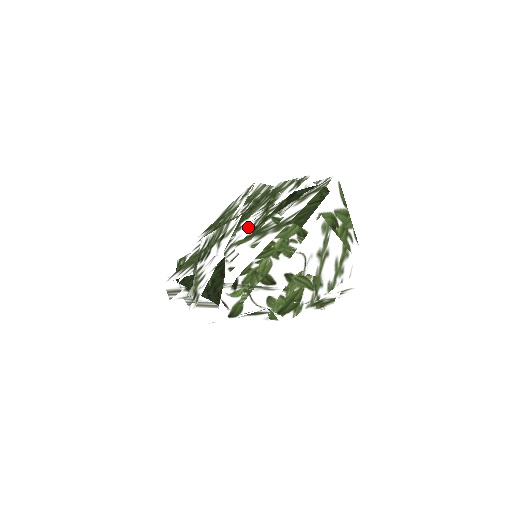
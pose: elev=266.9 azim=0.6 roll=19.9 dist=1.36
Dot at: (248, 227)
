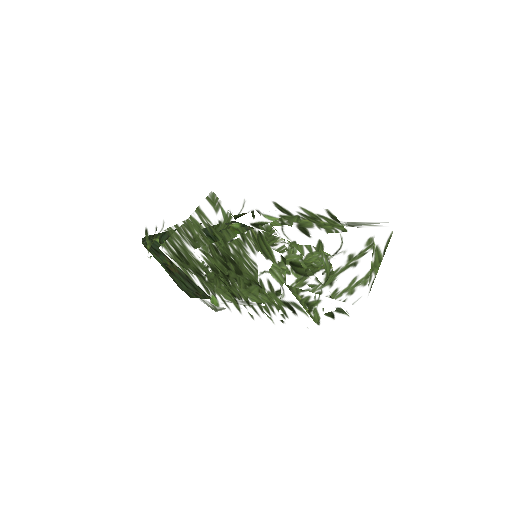
Dot at: occluded
